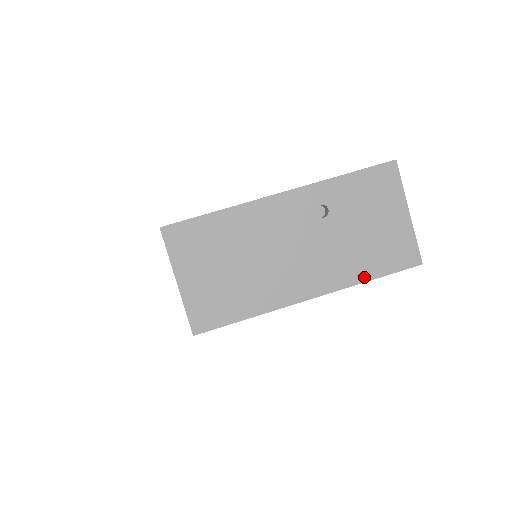
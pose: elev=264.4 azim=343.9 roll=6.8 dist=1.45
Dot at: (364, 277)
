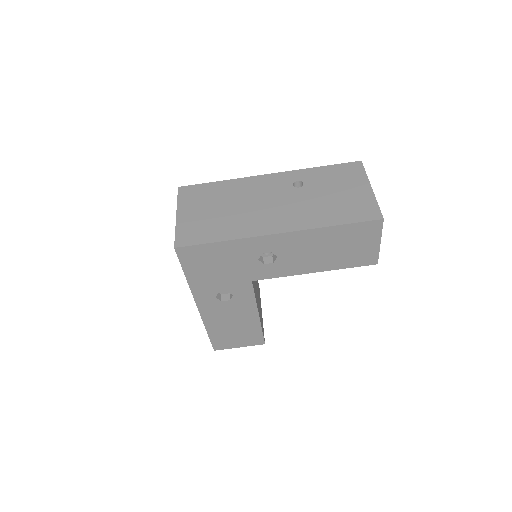
Dot at: (328, 223)
